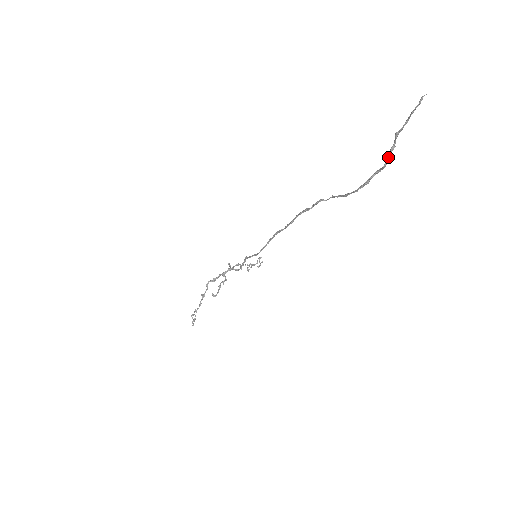
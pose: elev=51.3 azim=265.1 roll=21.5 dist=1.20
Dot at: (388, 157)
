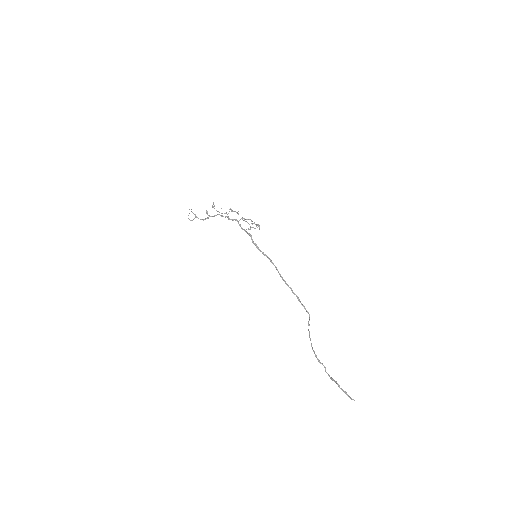
Dot at: occluded
